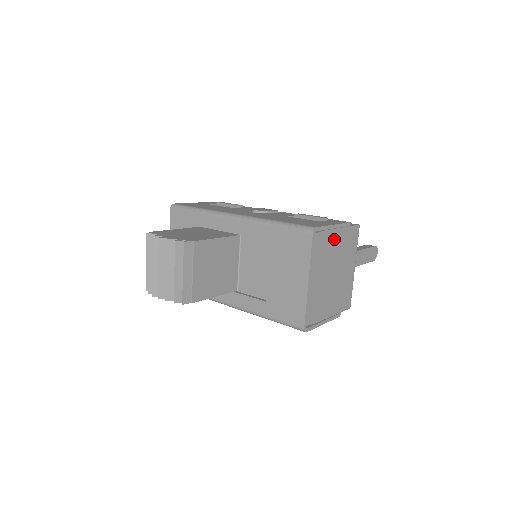
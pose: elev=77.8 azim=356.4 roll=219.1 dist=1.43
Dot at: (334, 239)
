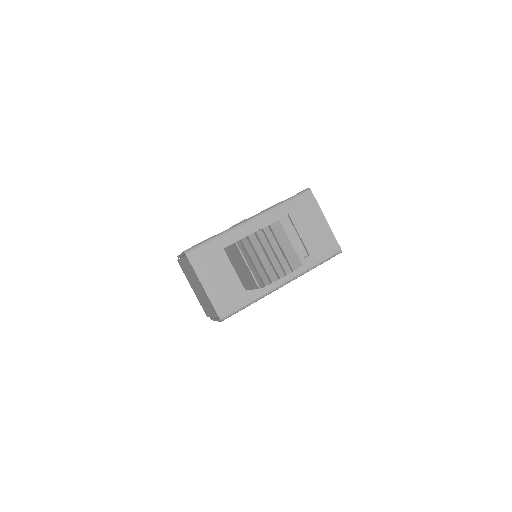
Dot at: occluded
